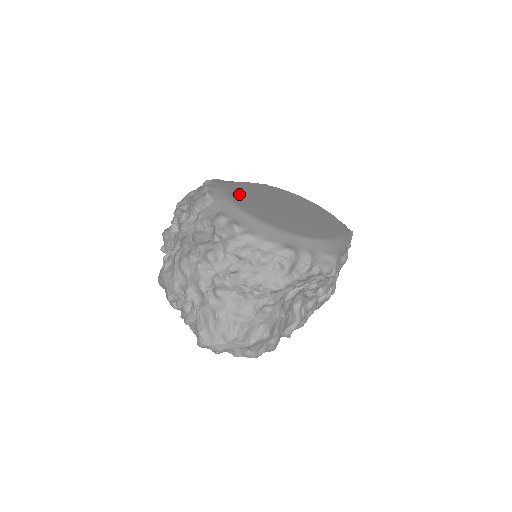
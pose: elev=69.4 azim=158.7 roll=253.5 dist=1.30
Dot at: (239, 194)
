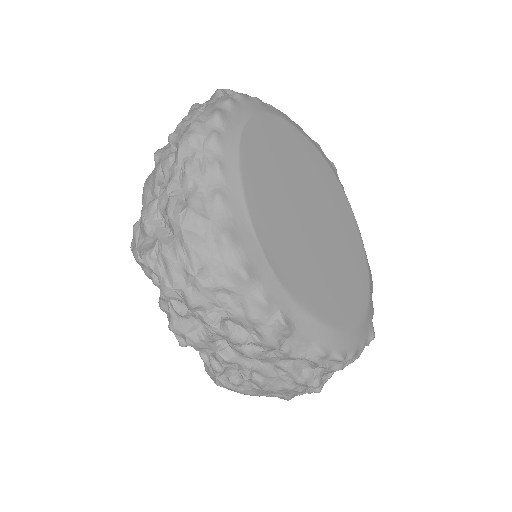
Dot at: (296, 278)
